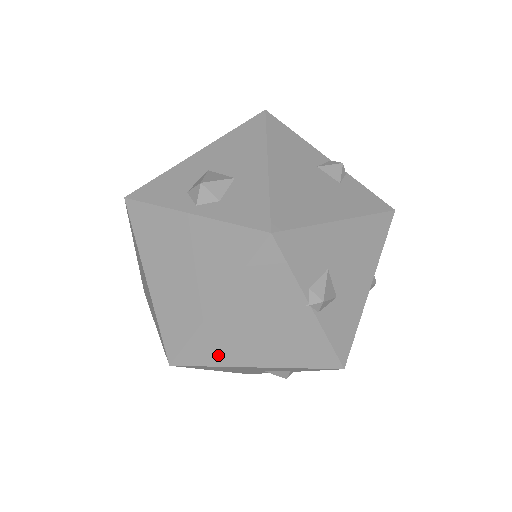
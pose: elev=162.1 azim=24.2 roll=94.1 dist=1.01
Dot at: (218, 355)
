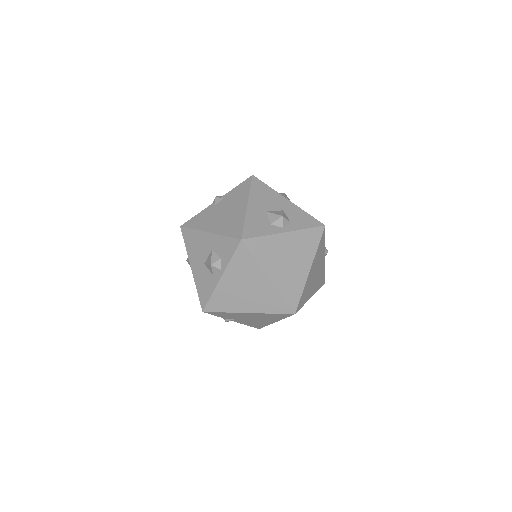
Dot at: (305, 298)
